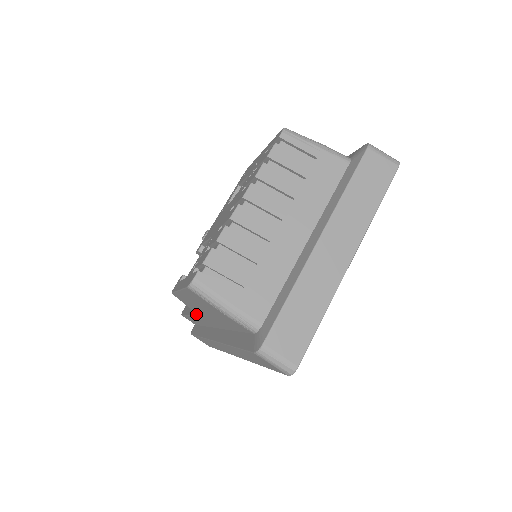
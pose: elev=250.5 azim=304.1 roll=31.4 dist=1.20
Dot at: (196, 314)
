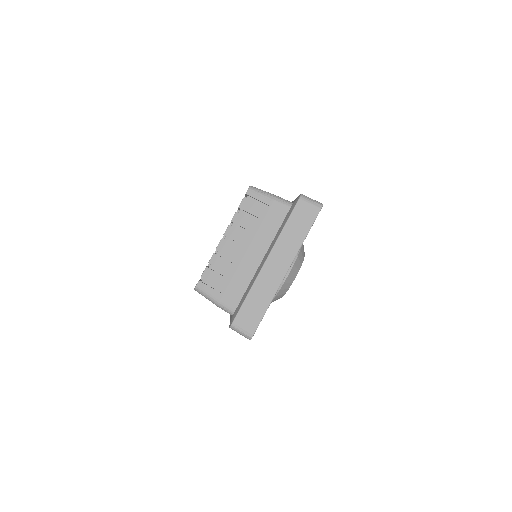
Dot at: occluded
